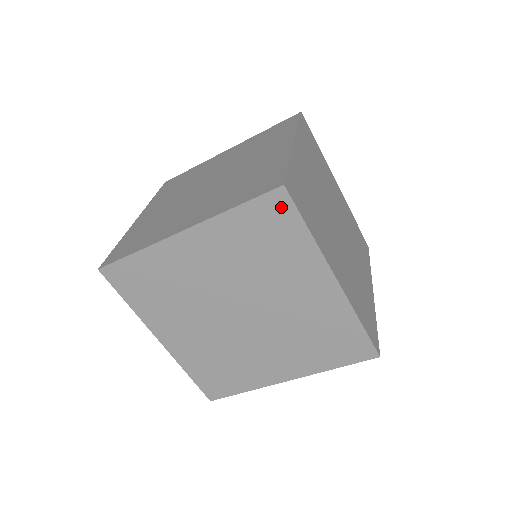
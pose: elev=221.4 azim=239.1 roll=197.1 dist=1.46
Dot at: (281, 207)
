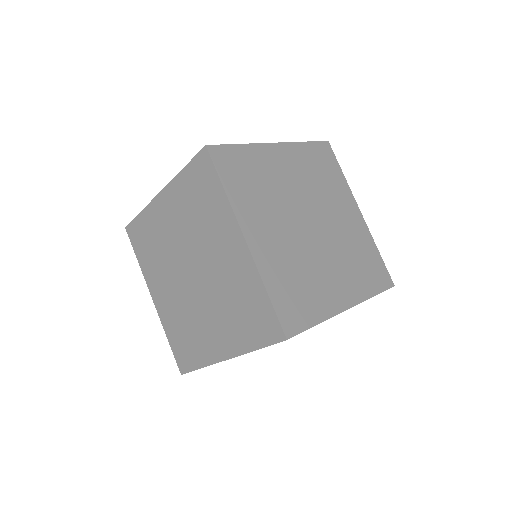
Dot at: occluded
